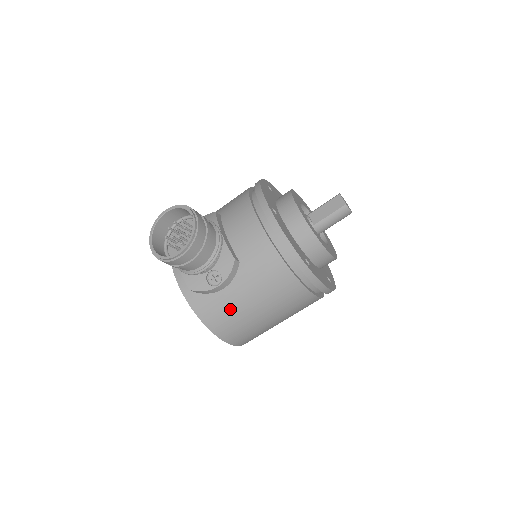
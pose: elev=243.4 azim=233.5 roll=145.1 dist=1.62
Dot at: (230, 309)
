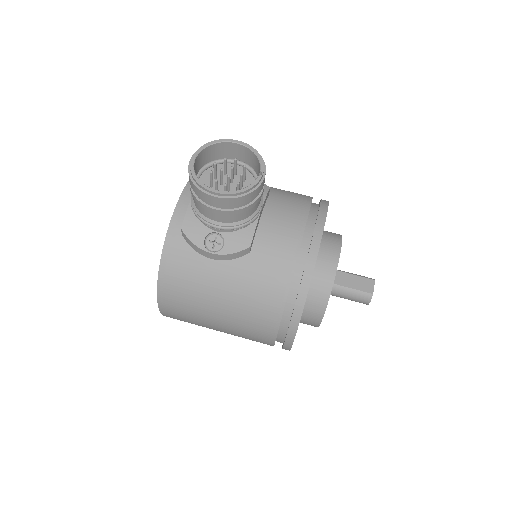
Dot at: (197, 281)
